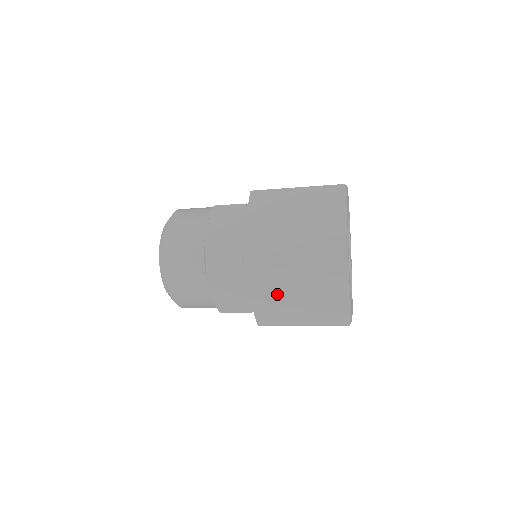
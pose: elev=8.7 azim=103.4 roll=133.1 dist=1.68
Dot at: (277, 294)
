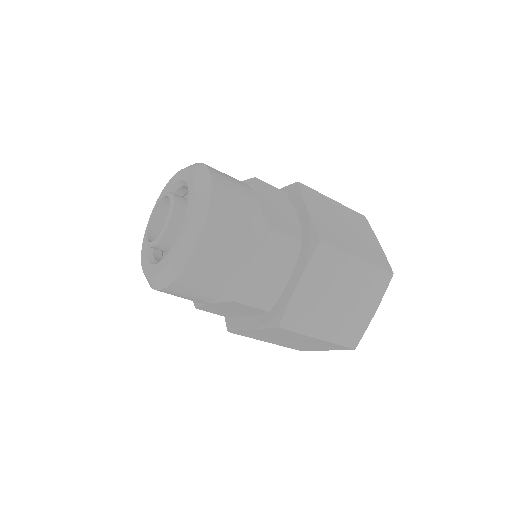
Dot at: (323, 291)
